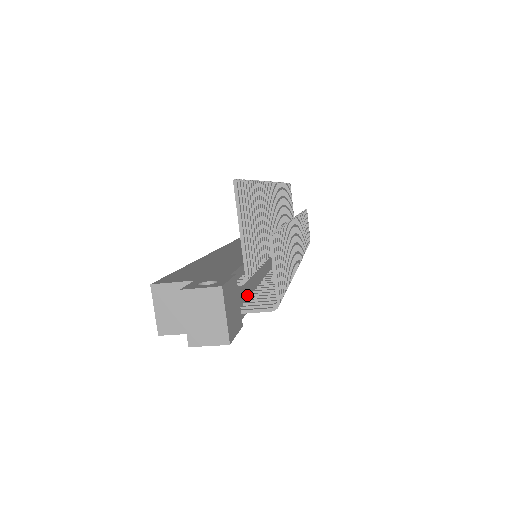
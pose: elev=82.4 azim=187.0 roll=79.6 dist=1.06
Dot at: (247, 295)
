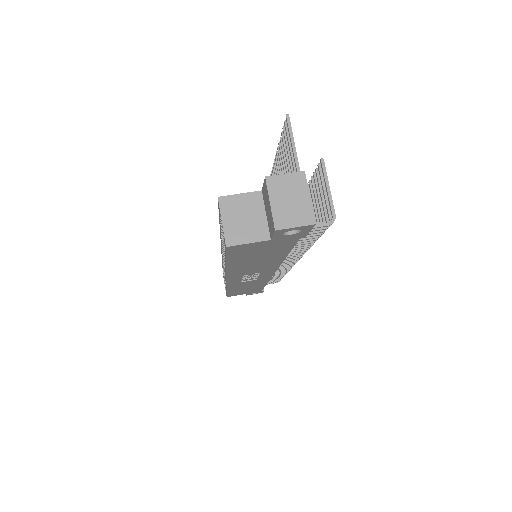
Dot at: occluded
